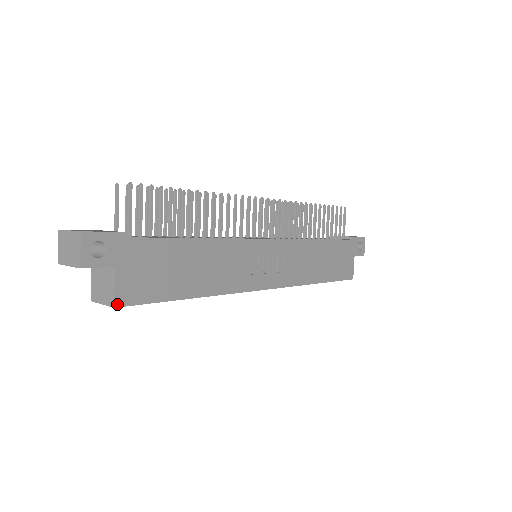
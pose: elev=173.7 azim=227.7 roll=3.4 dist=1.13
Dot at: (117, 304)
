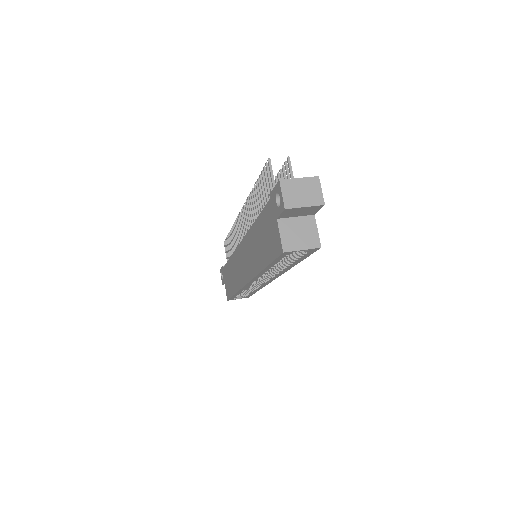
Dot at: (320, 245)
